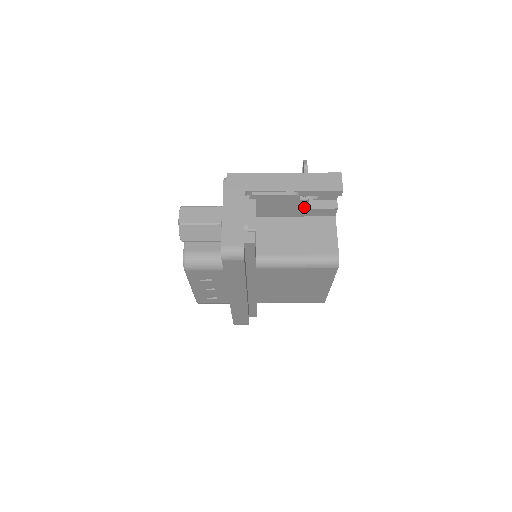
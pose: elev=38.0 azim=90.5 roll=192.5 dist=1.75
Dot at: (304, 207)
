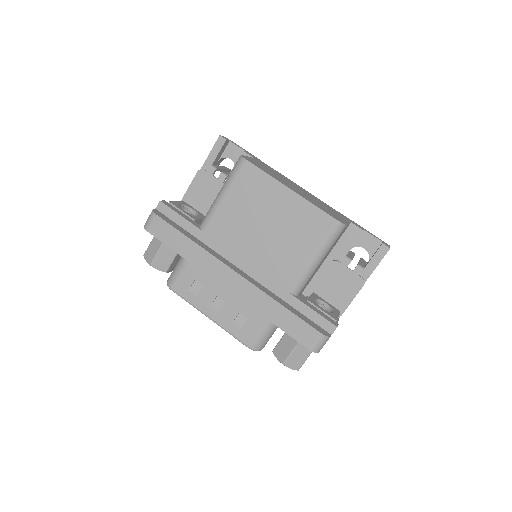
Dot at: (220, 175)
